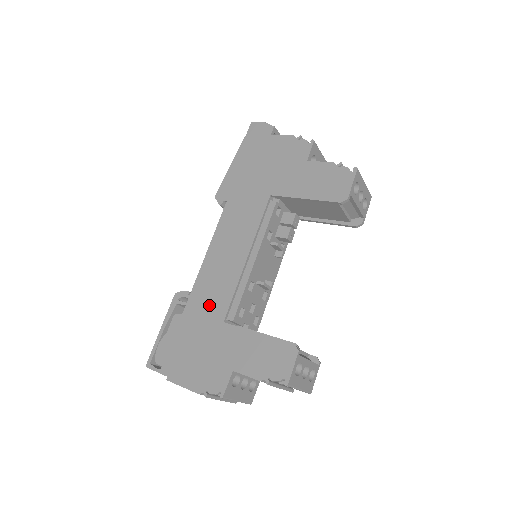
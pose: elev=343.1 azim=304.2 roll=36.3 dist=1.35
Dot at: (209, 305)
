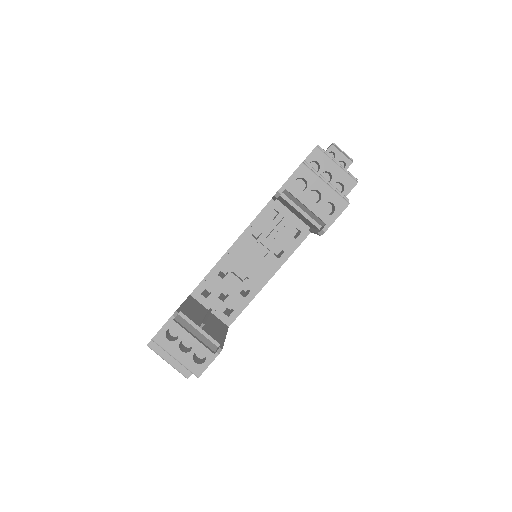
Dot at: occluded
